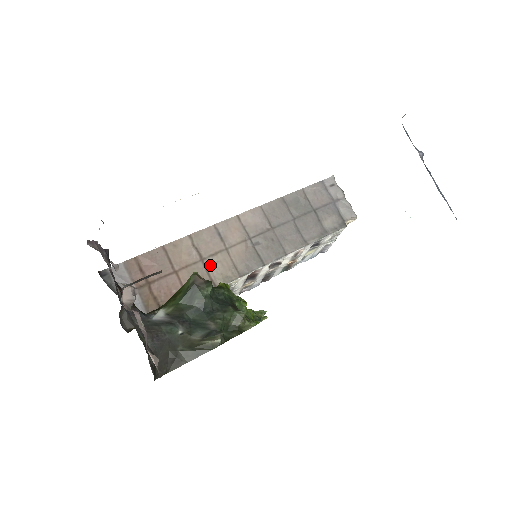
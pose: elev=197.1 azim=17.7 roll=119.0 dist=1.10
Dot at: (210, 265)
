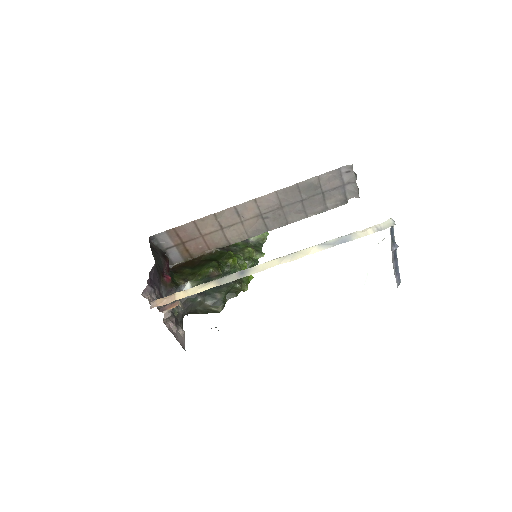
Dot at: (228, 231)
